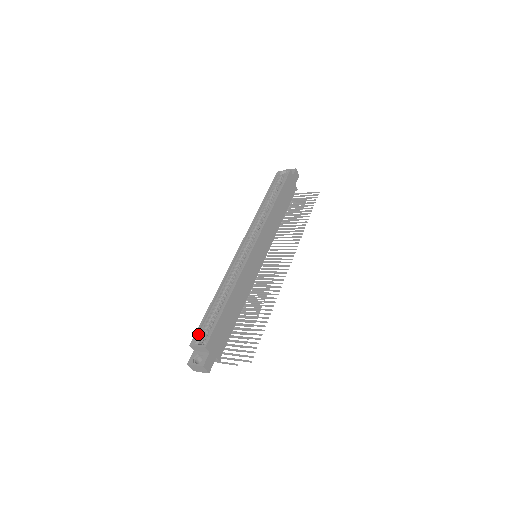
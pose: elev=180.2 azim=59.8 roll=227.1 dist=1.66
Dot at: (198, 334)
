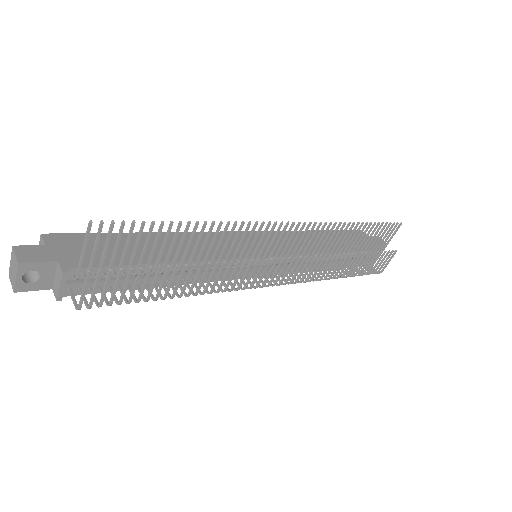
Dot at: occluded
